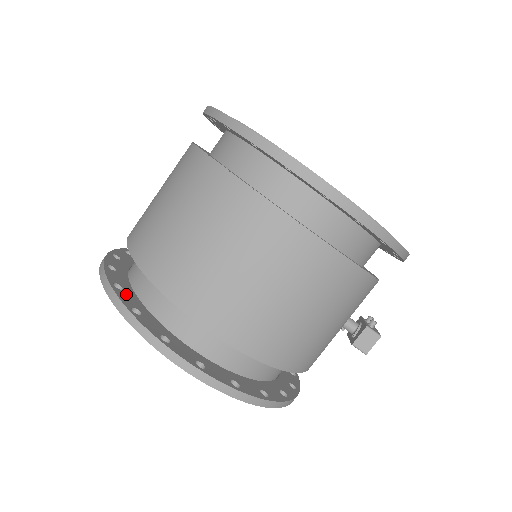
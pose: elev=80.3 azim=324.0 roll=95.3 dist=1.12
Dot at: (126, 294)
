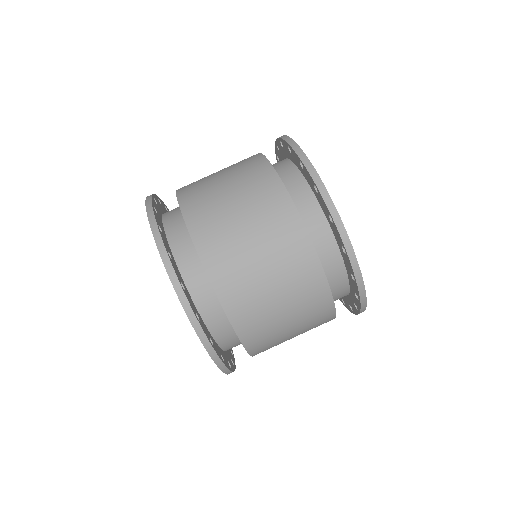
Dot at: (188, 295)
